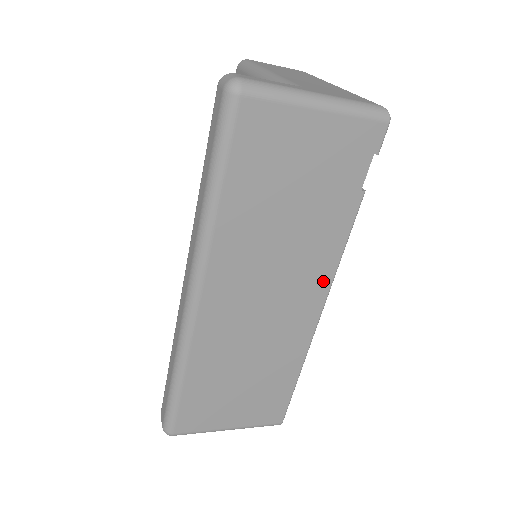
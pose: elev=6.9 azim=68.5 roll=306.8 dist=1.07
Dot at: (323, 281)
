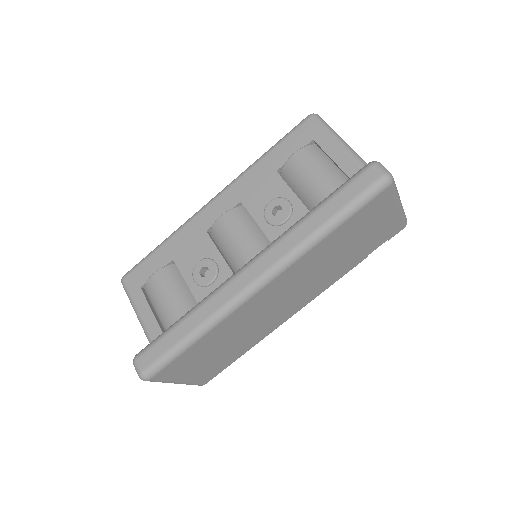
Dot at: (311, 298)
